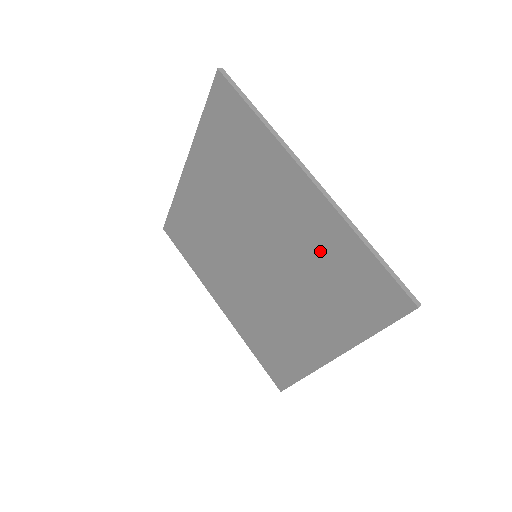
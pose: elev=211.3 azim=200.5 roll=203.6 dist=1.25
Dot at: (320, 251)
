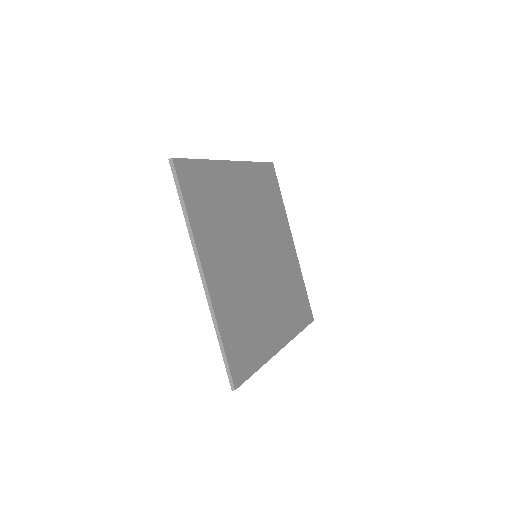
Dot at: occluded
